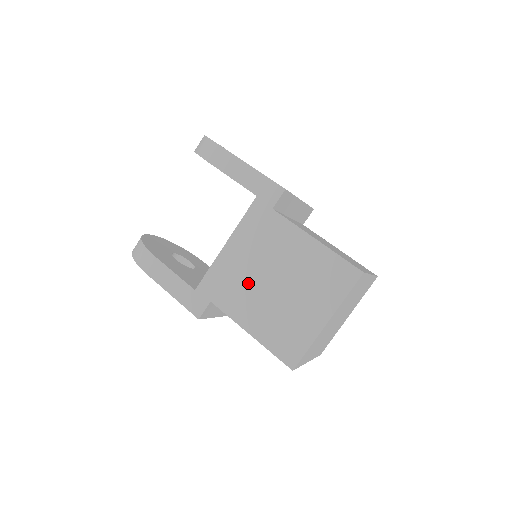
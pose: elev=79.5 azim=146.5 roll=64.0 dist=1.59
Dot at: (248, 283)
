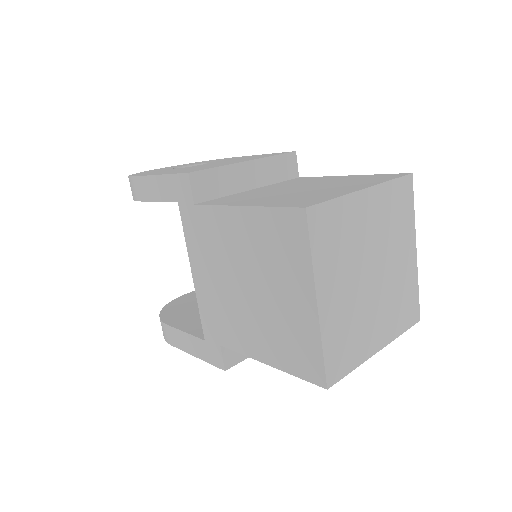
Dot at: (230, 305)
